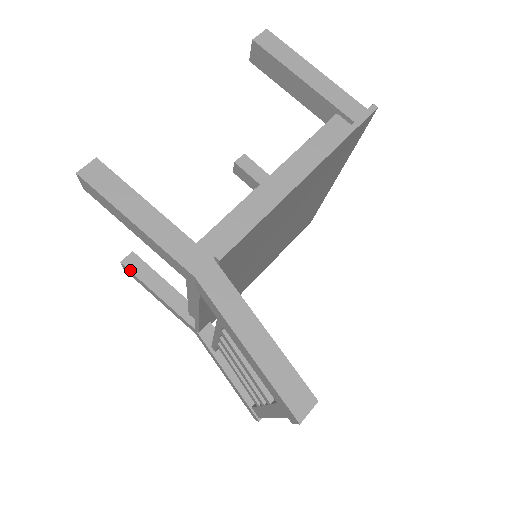
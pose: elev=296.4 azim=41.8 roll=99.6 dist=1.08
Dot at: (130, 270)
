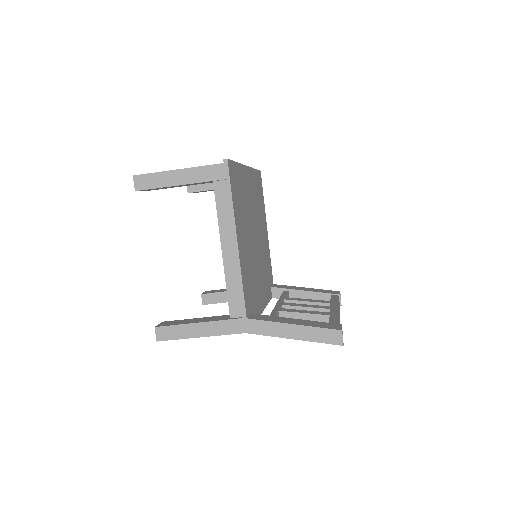
Dot at: occluded
